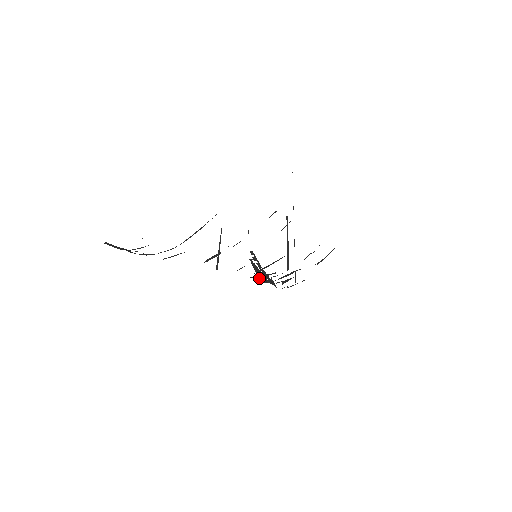
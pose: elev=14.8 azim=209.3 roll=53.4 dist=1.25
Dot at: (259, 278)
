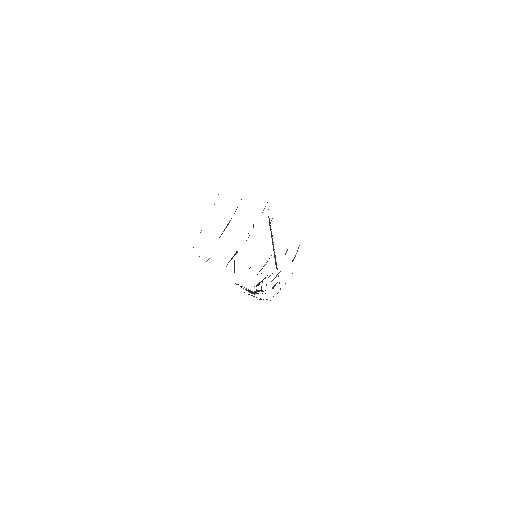
Dot at: (257, 285)
